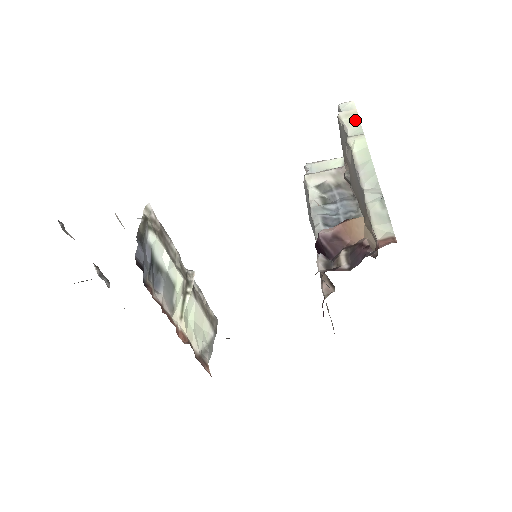
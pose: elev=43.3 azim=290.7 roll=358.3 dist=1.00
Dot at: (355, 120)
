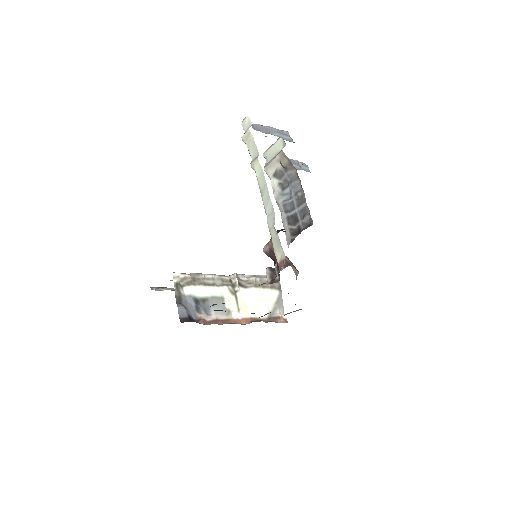
Dot at: (251, 141)
